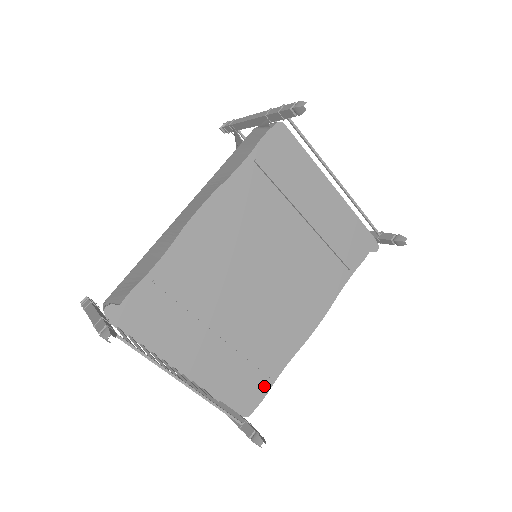
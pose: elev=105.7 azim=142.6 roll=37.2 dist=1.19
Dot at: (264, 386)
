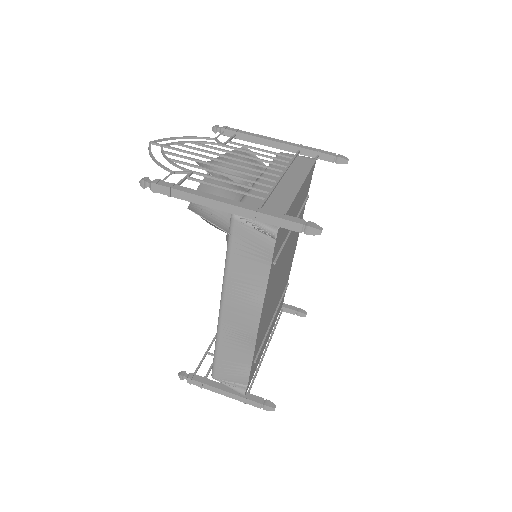
Dot at: occluded
